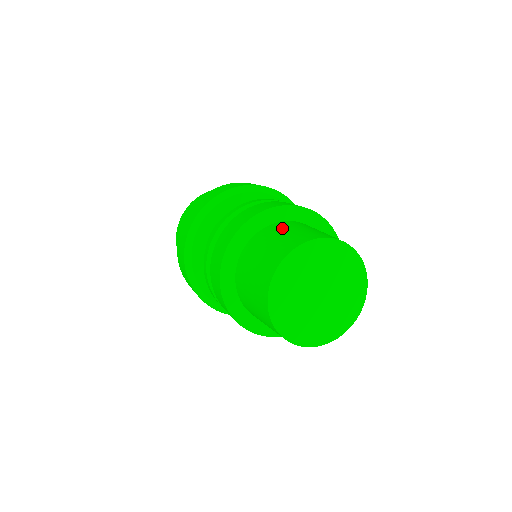
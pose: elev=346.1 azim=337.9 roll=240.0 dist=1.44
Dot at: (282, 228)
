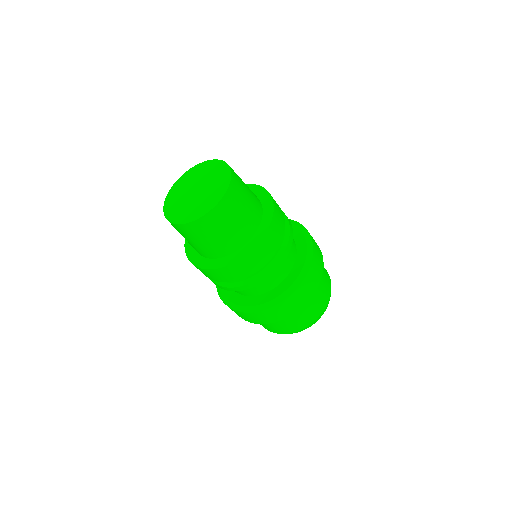
Dot at: occluded
